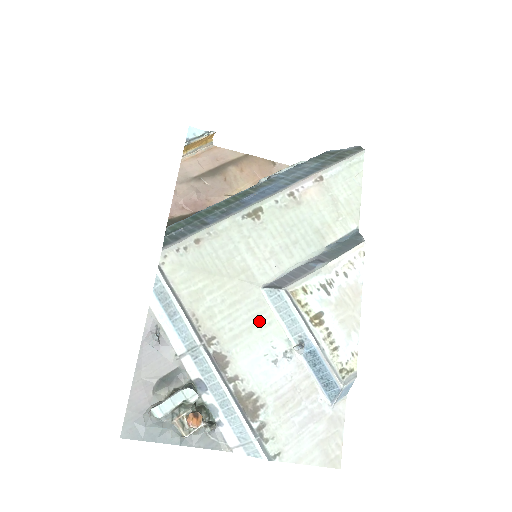
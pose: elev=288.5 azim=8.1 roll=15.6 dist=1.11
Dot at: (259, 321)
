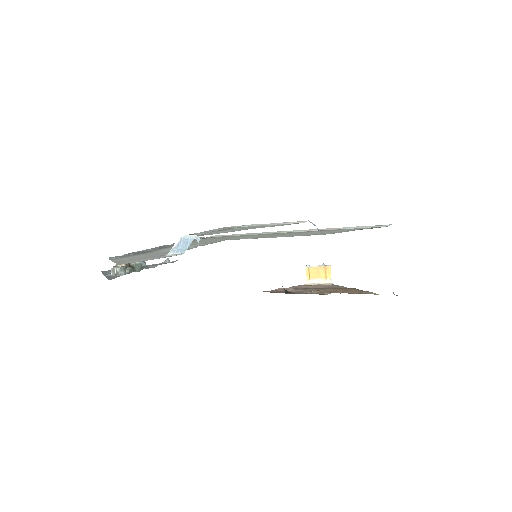
Dot at: occluded
